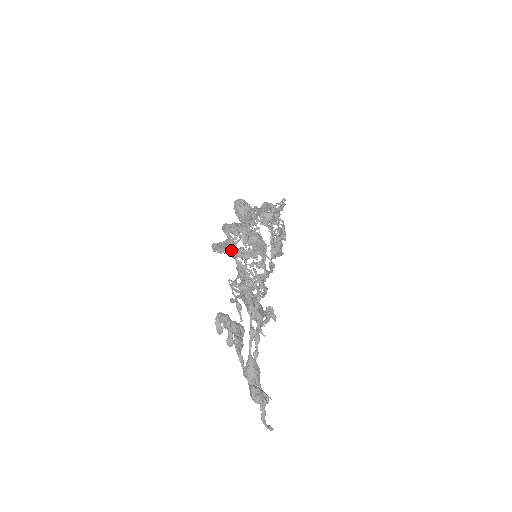
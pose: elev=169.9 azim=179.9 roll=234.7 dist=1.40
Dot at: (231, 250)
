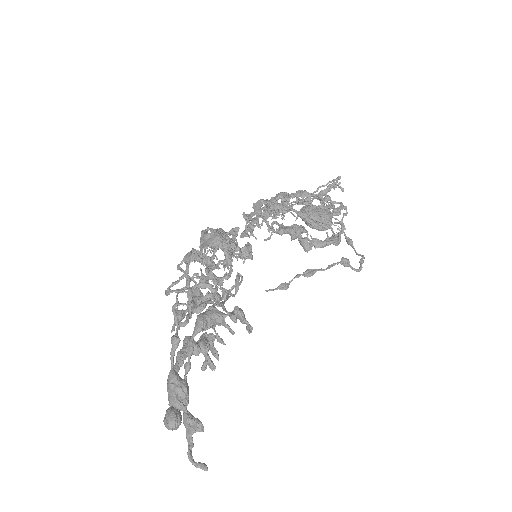
Dot at: occluded
